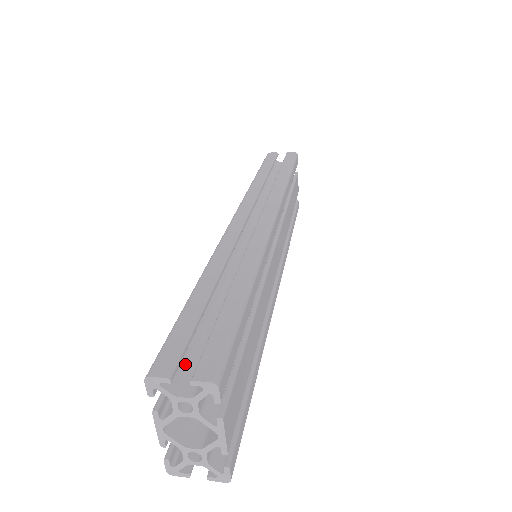
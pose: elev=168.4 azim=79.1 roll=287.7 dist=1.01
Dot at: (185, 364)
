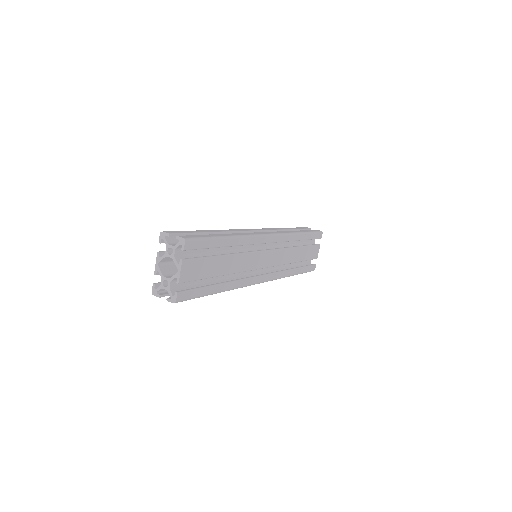
Dot at: occluded
